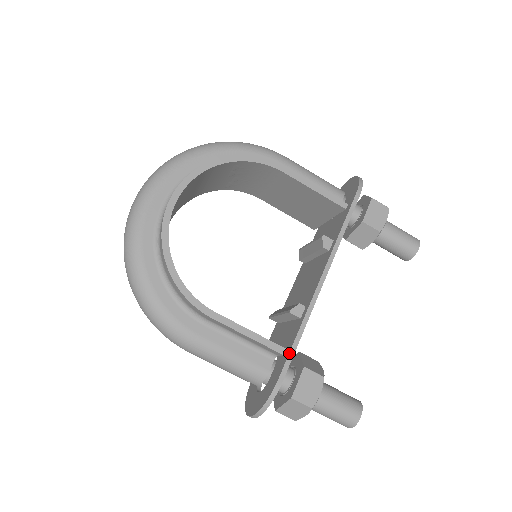
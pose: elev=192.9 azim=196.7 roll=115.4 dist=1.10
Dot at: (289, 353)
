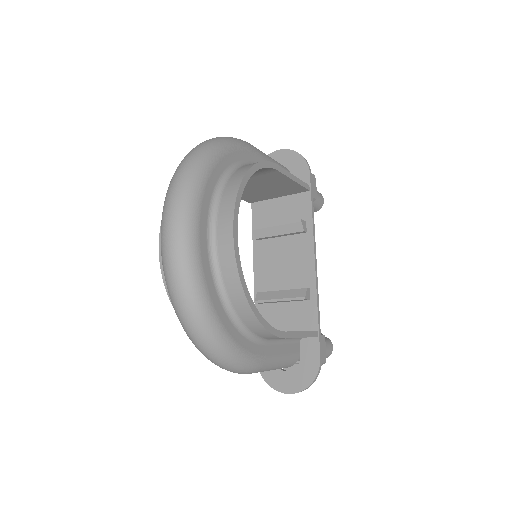
Dot at: (319, 333)
